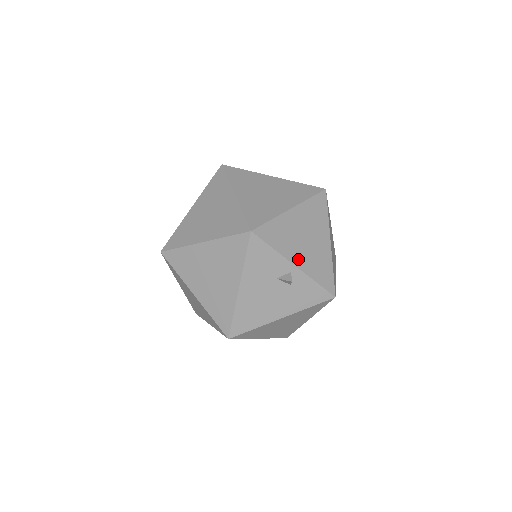
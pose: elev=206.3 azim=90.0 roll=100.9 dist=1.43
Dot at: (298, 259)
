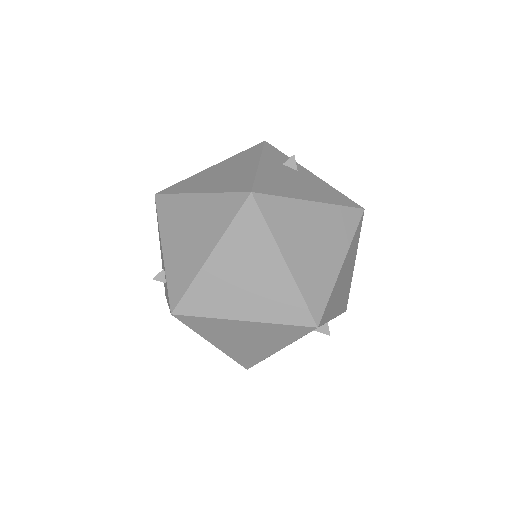
Dot at: (336, 310)
